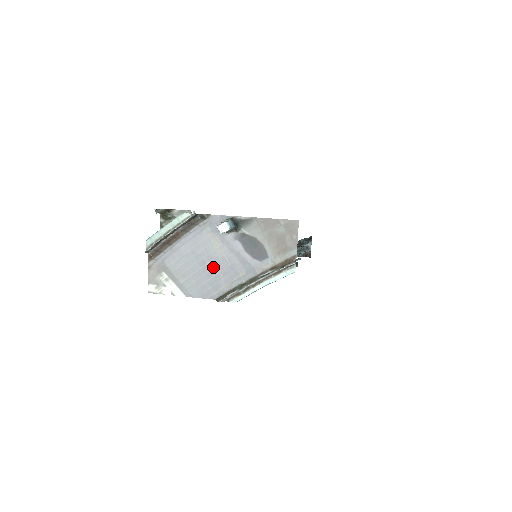
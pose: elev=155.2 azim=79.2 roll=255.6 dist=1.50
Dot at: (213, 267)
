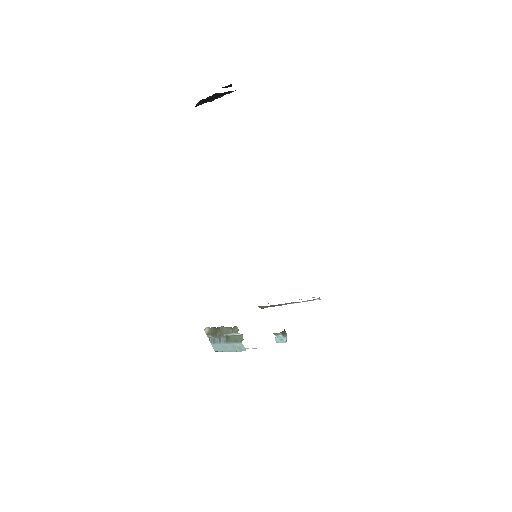
Dot at: occluded
